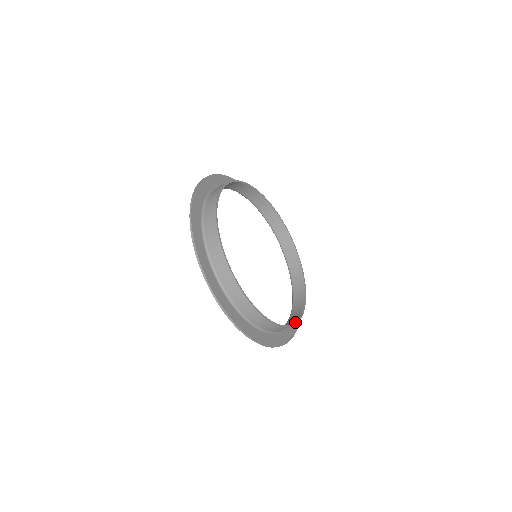
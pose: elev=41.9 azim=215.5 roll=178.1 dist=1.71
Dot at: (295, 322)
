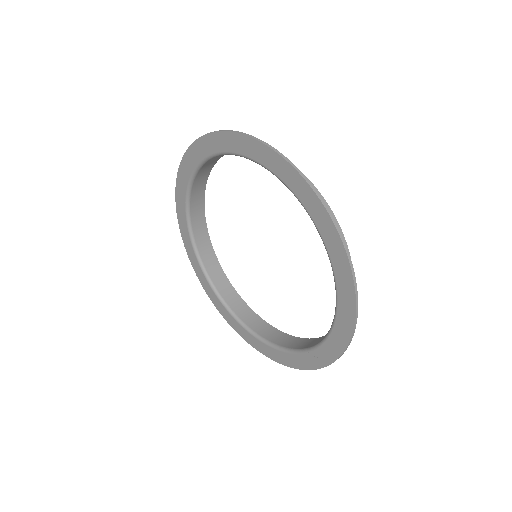
Dot at: (277, 329)
